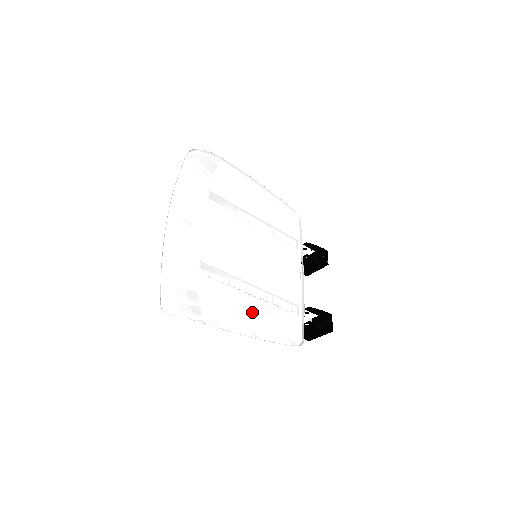
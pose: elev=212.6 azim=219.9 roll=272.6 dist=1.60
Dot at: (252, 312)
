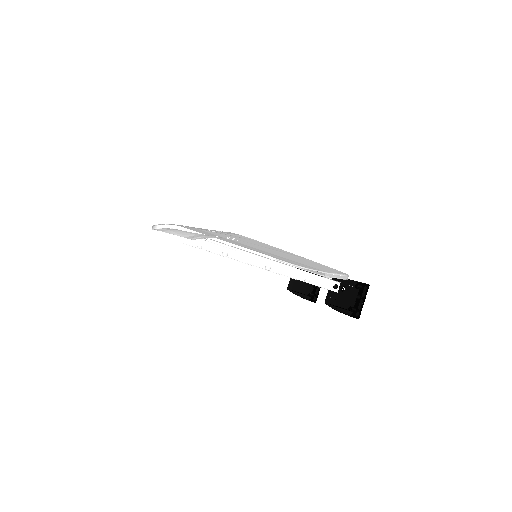
Dot at: occluded
